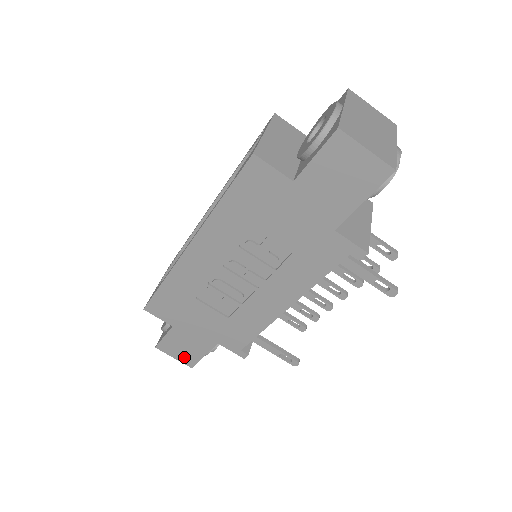
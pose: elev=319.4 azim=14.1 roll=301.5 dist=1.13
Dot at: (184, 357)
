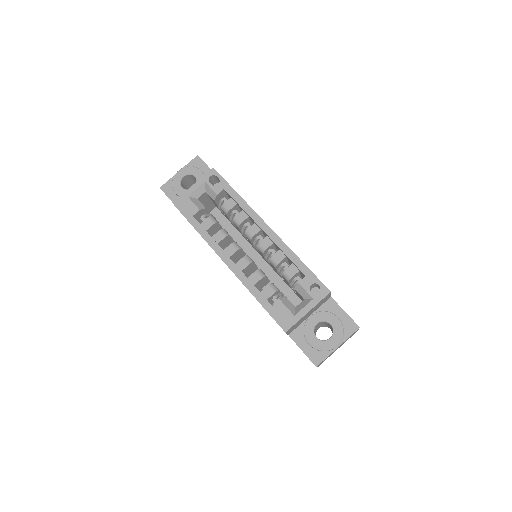
Dot at: occluded
